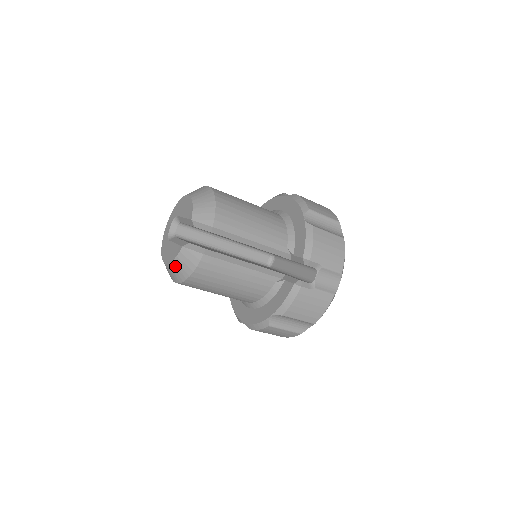
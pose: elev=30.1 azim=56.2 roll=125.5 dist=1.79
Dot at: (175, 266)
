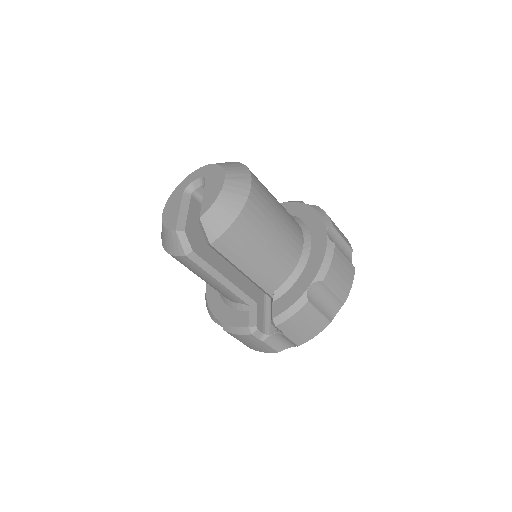
Dot at: (163, 231)
